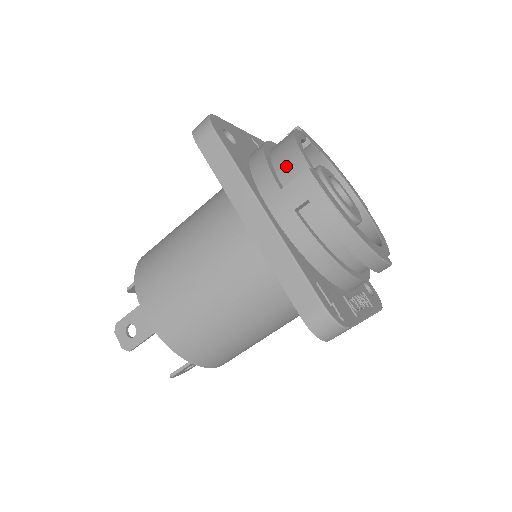
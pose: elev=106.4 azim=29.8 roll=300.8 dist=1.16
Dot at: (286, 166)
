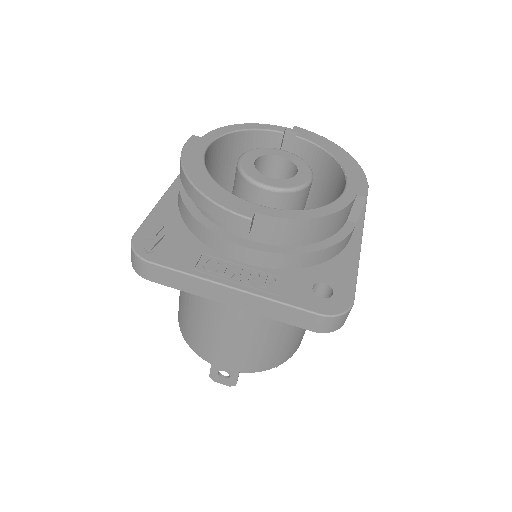
Dot at: occluded
